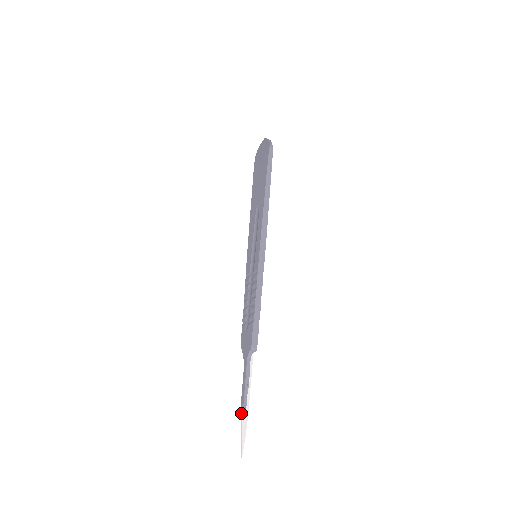
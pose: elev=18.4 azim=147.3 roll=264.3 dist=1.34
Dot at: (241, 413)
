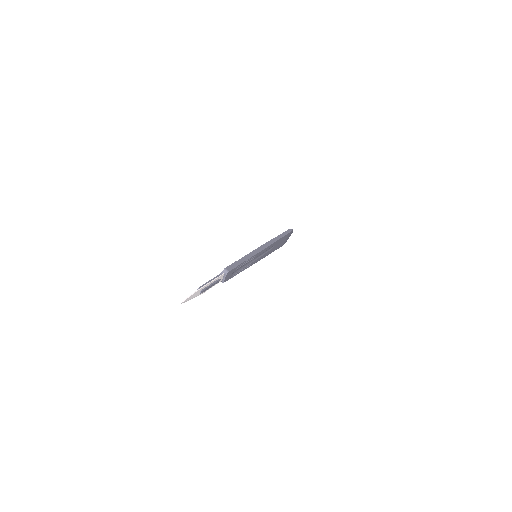
Dot at: (197, 295)
